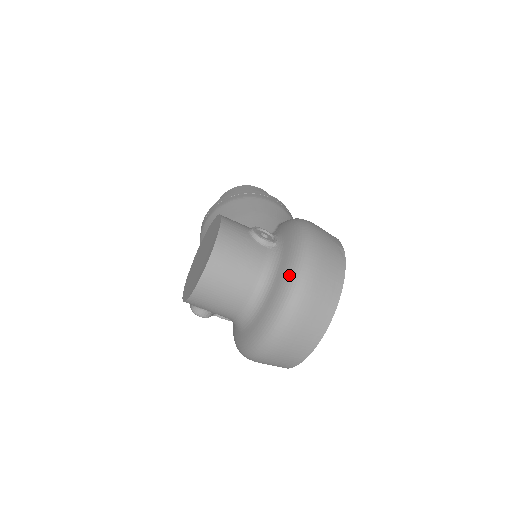
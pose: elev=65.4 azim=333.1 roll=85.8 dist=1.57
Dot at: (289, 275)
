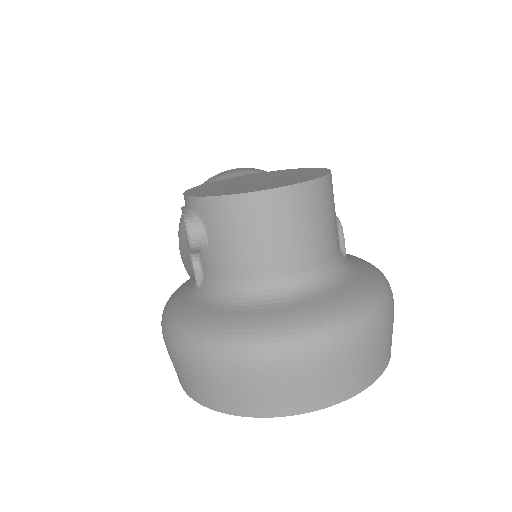
Dot at: (365, 296)
